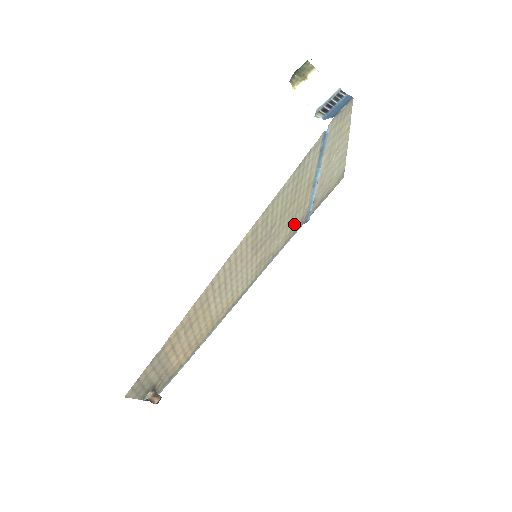
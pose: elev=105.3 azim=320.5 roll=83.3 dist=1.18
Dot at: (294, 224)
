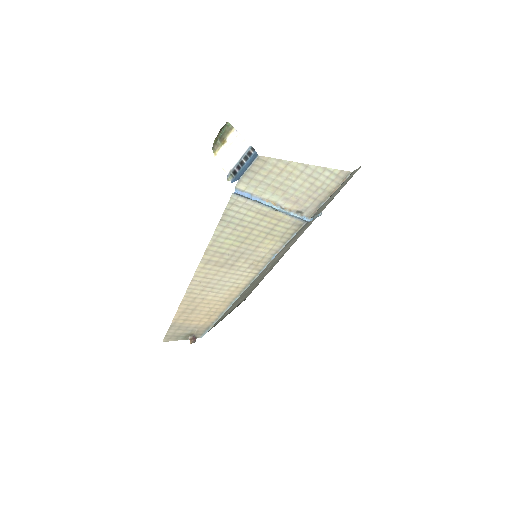
Dot at: (282, 232)
